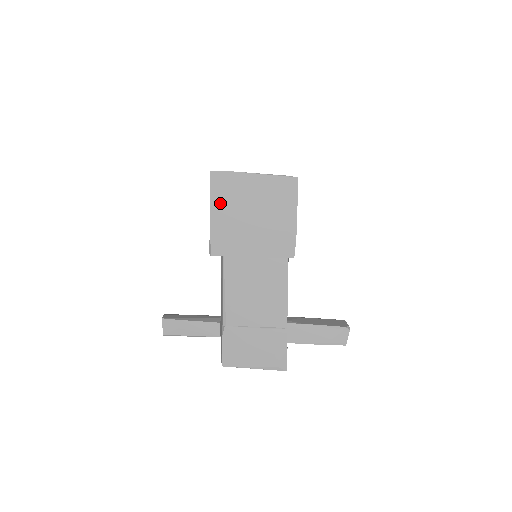
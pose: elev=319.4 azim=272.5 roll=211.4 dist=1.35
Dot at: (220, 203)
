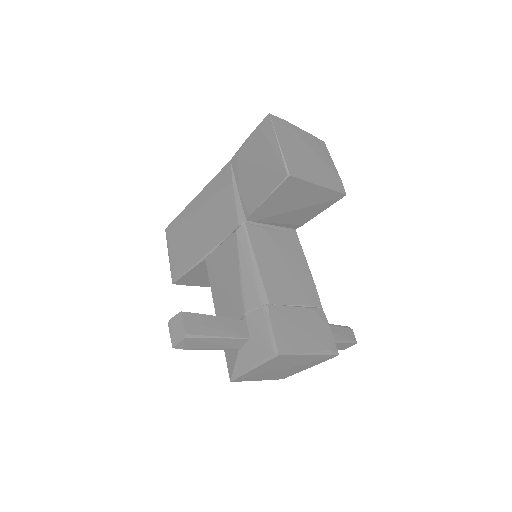
Dot at: (283, 138)
